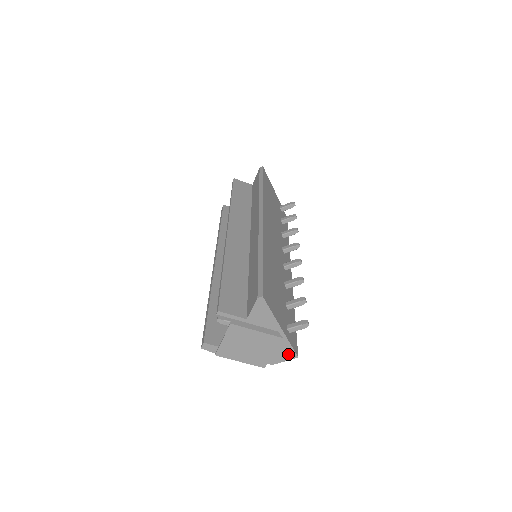
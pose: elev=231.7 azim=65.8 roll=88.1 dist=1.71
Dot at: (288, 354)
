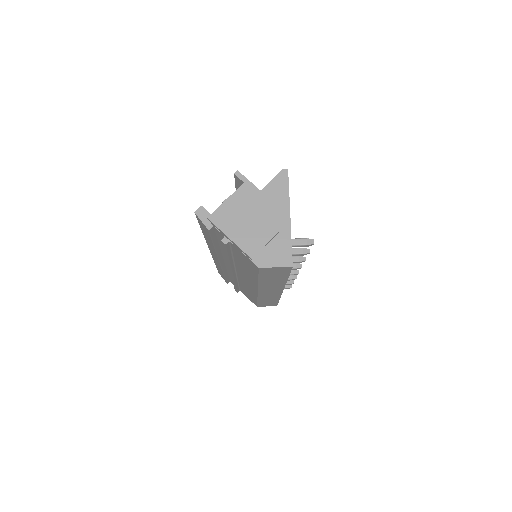
Dot at: (283, 257)
